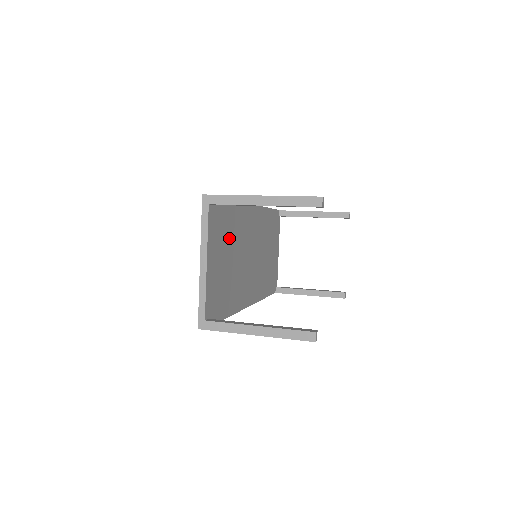
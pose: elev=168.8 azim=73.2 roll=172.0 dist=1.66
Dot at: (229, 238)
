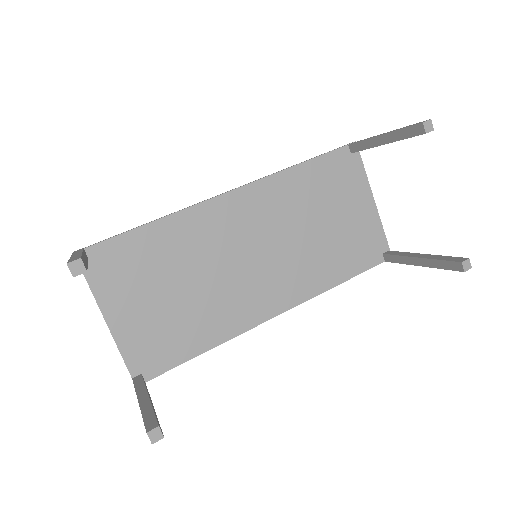
Dot at: (161, 269)
